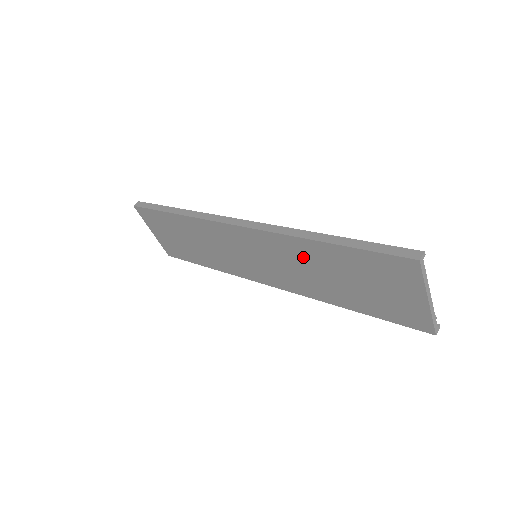
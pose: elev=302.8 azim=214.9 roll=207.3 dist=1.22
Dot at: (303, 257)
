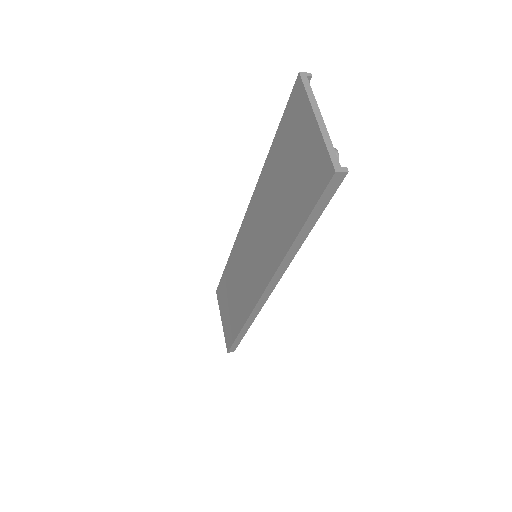
Dot at: (266, 197)
